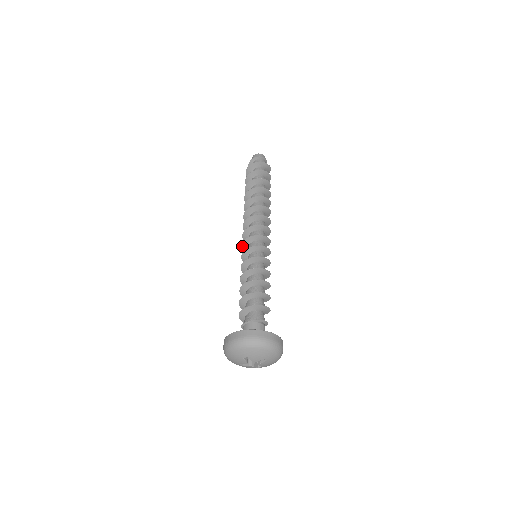
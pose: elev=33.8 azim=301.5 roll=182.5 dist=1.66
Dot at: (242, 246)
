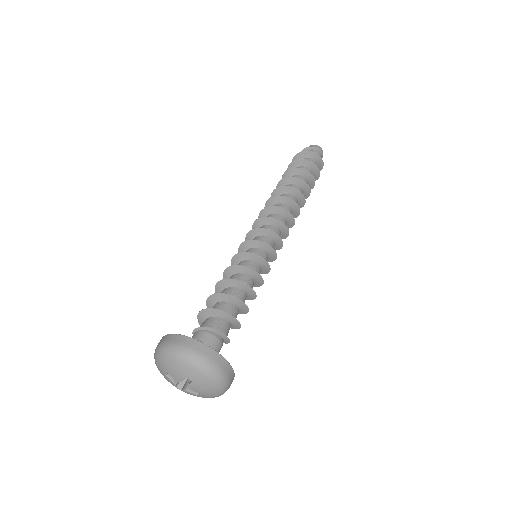
Dot at: occluded
